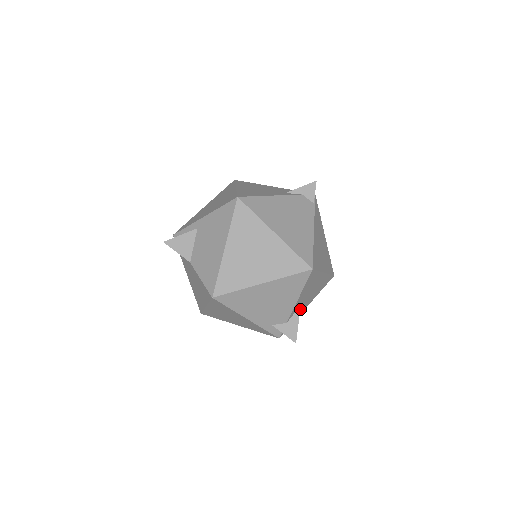
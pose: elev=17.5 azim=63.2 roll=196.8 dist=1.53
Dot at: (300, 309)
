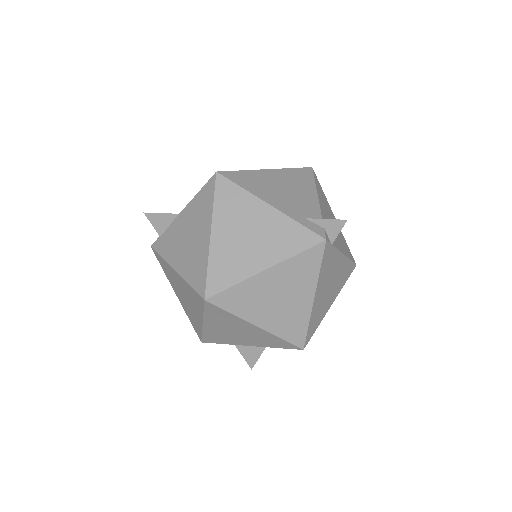
Dot at: occluded
